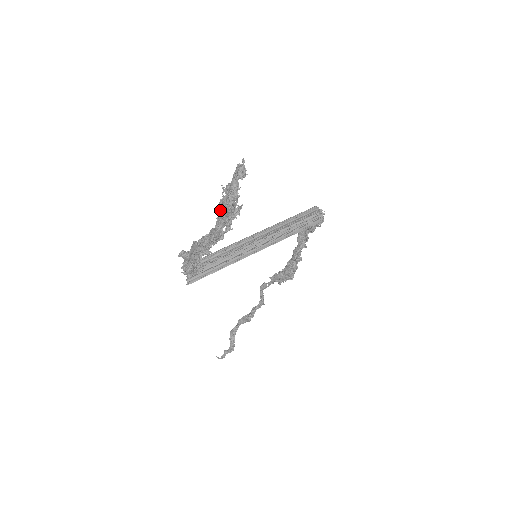
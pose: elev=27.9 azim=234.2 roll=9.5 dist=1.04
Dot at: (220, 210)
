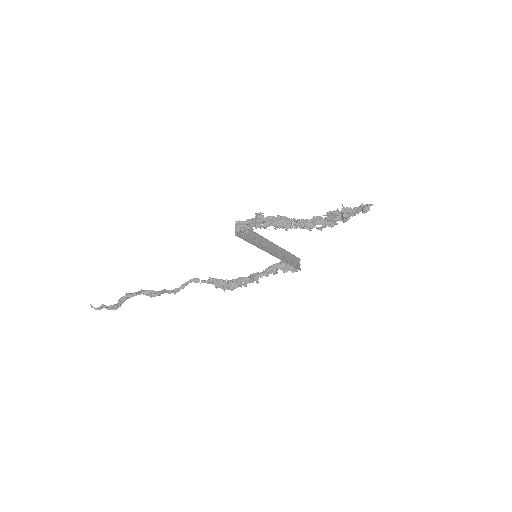
Dot at: (330, 215)
